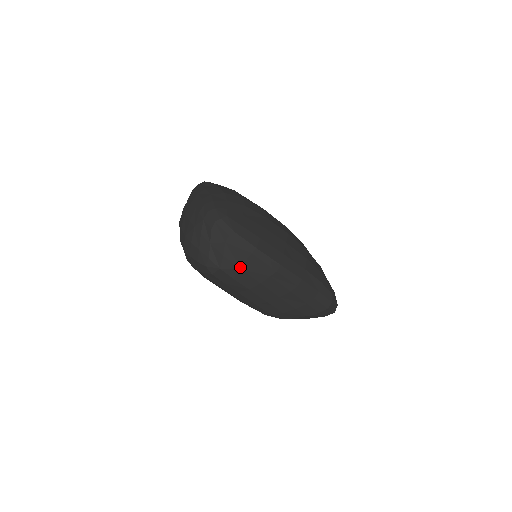
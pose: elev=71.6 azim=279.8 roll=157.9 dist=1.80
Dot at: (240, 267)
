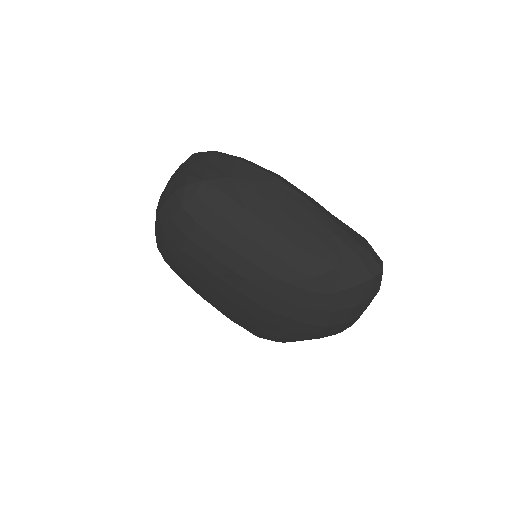
Dot at: (228, 176)
